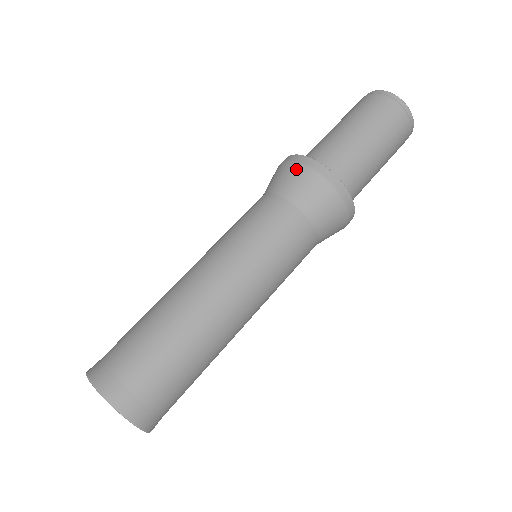
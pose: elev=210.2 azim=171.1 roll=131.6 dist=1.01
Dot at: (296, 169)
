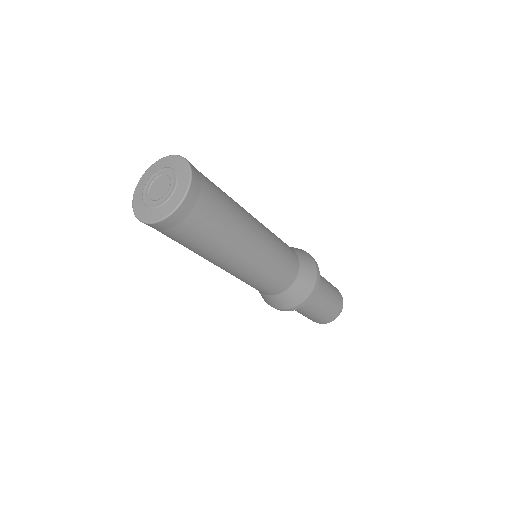
Dot at: (305, 252)
